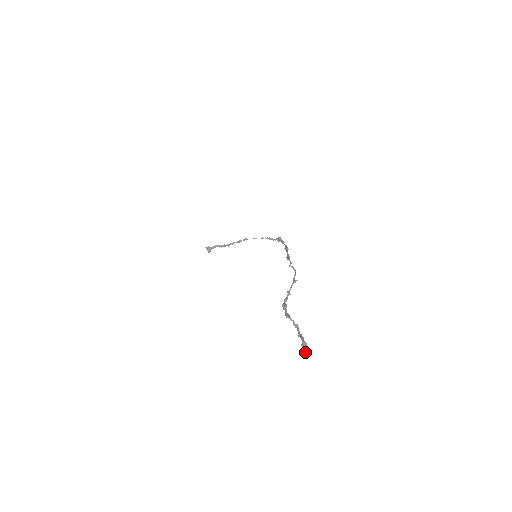
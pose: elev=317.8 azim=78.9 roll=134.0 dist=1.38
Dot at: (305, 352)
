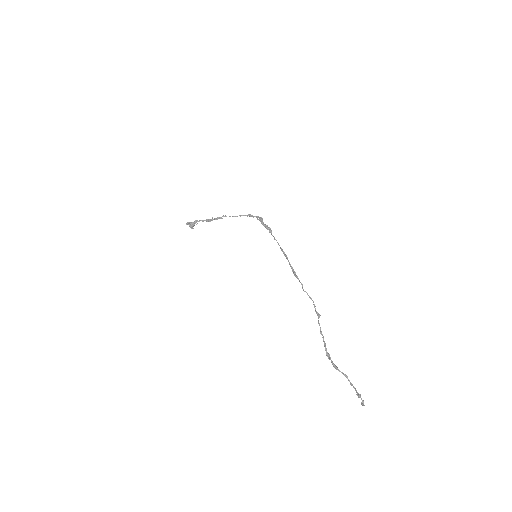
Dot at: (363, 404)
